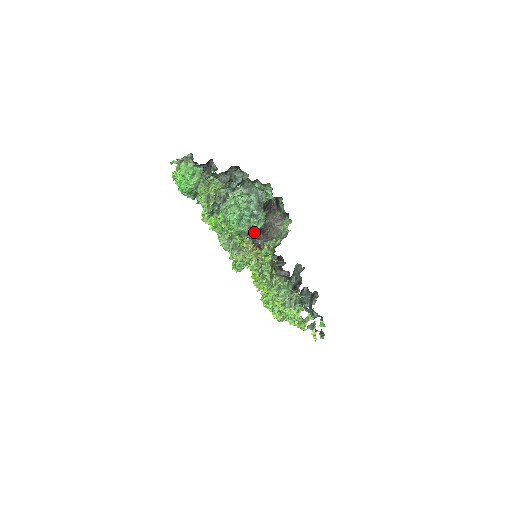
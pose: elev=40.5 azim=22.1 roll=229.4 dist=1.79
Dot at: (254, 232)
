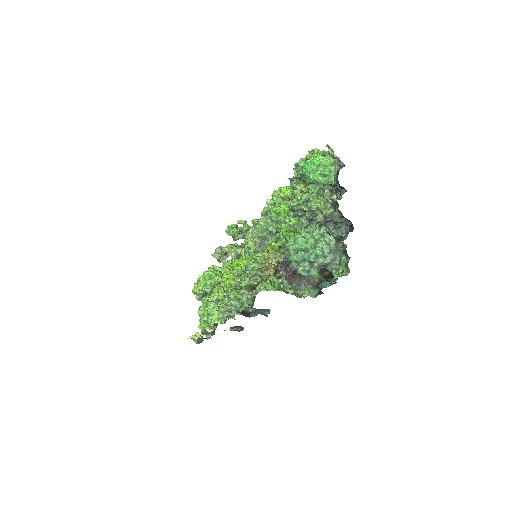
Dot at: (293, 266)
